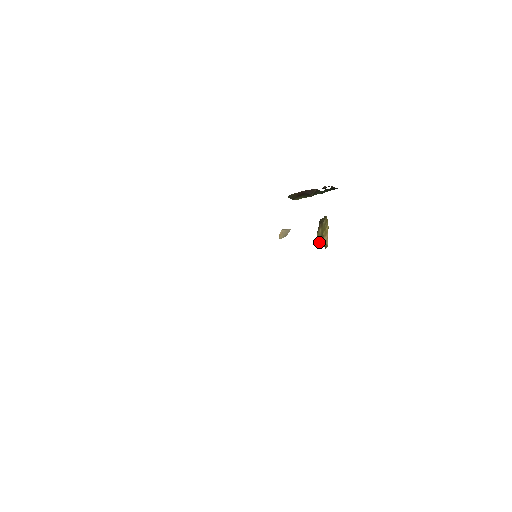
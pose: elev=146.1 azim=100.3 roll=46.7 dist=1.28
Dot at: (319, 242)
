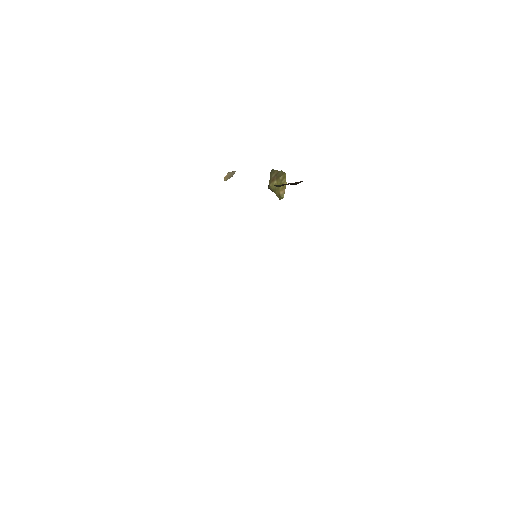
Dot at: (269, 188)
